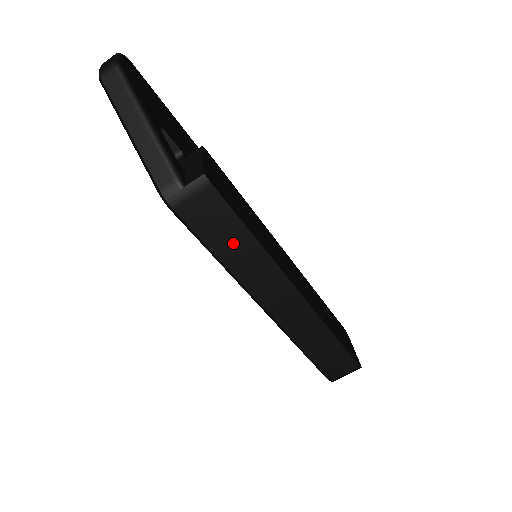
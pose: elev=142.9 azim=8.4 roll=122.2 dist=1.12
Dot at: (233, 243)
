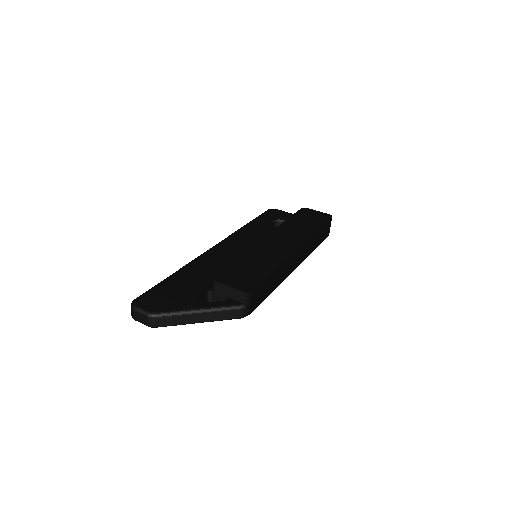
Dot at: (271, 283)
